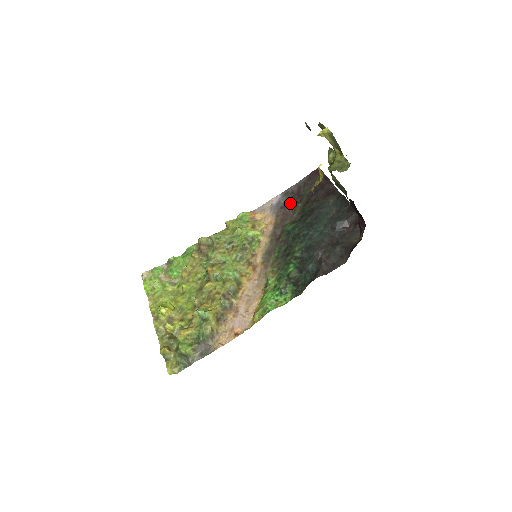
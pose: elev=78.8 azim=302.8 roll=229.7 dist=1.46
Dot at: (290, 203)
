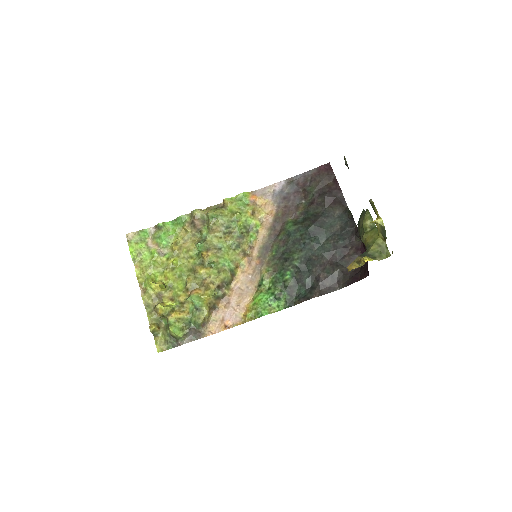
Dot at: (294, 196)
